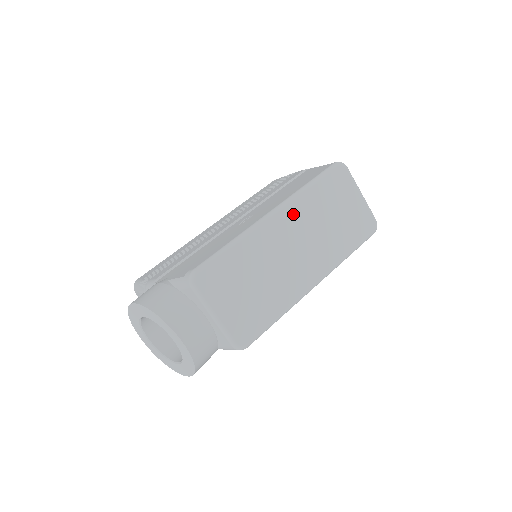
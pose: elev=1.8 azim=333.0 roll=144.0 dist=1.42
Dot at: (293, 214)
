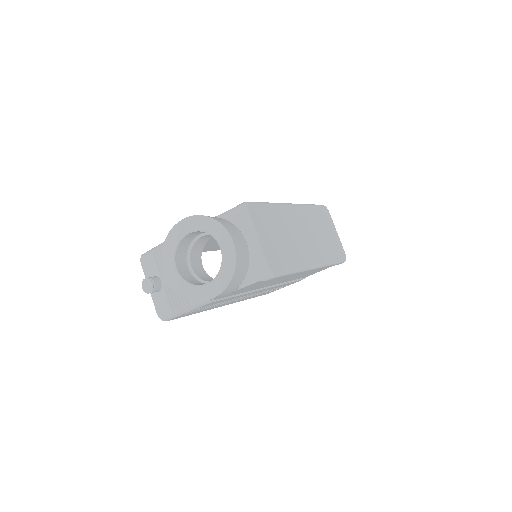
Dot at: (302, 213)
